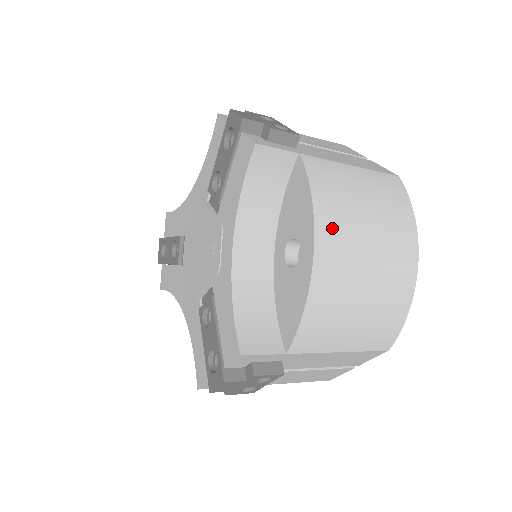
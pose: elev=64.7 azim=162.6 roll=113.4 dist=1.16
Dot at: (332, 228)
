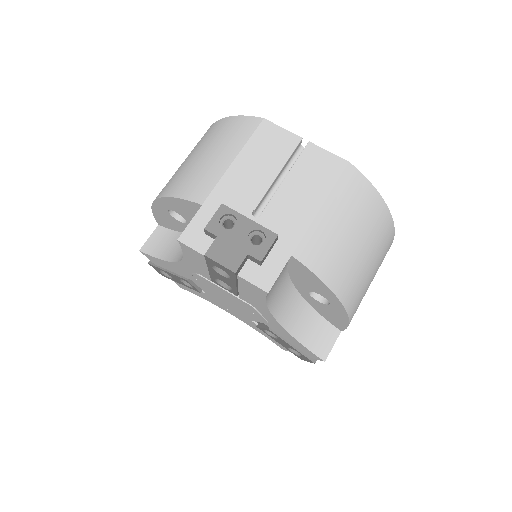
Dot at: (345, 282)
